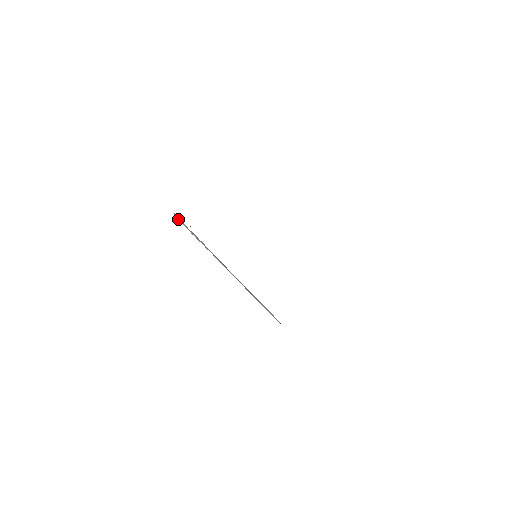
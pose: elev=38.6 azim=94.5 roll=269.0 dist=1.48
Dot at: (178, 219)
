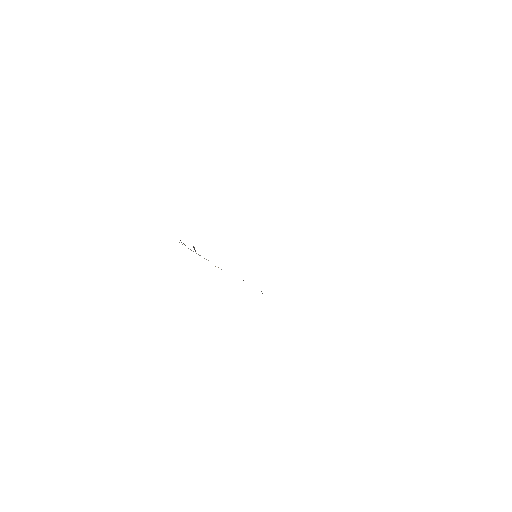
Dot at: occluded
